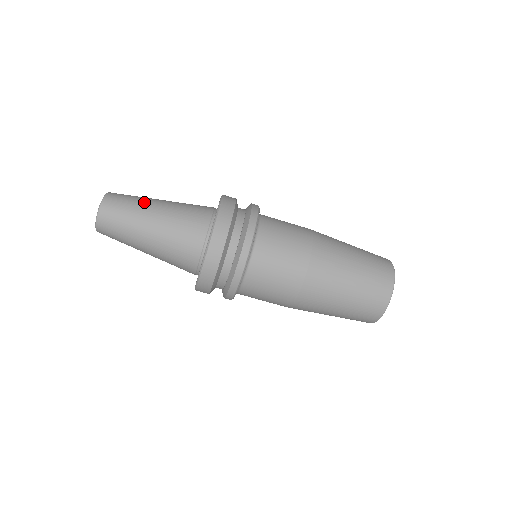
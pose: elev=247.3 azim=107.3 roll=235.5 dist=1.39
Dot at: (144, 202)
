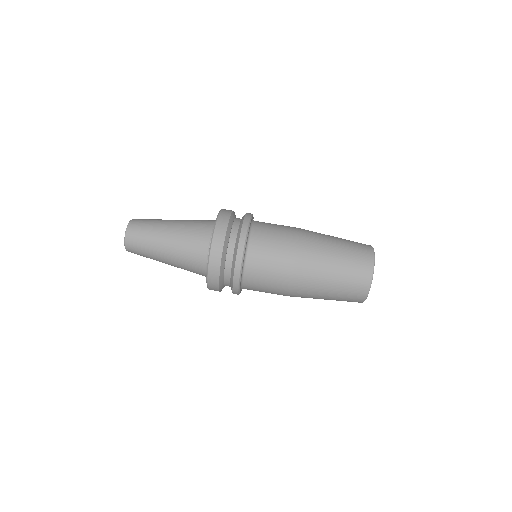
Dot at: occluded
